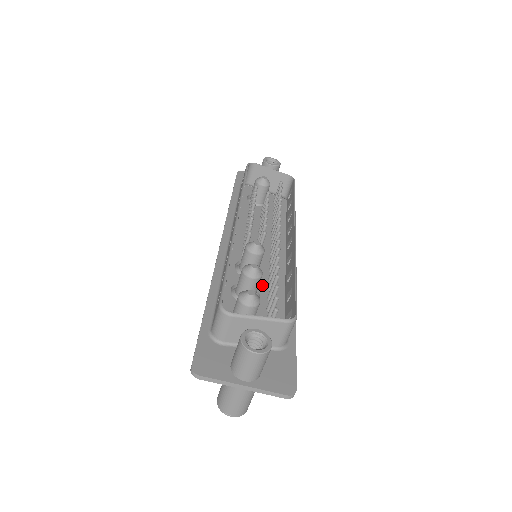
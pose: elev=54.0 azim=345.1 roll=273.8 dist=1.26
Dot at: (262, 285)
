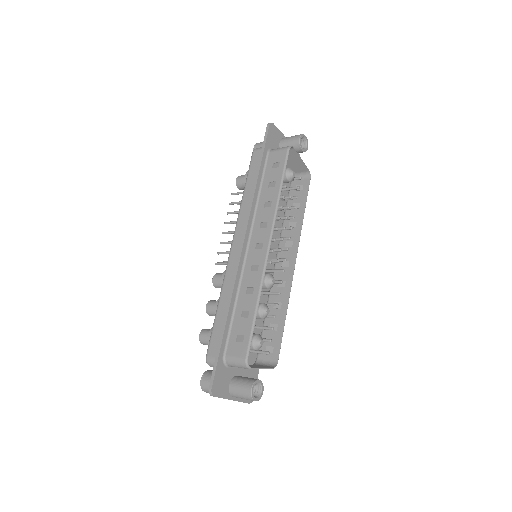
Dot at: occluded
